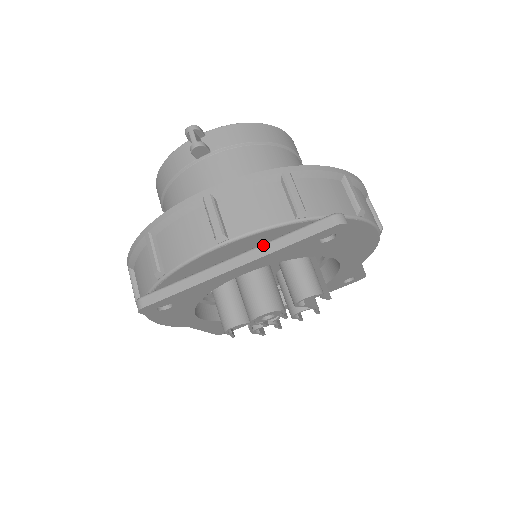
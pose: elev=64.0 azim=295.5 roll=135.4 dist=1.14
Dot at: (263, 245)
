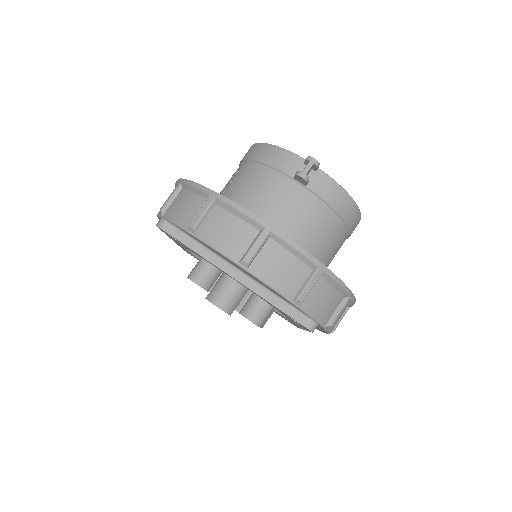
Dot at: (261, 286)
